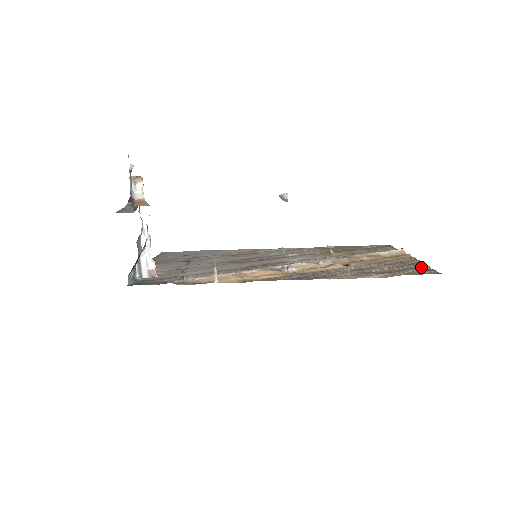
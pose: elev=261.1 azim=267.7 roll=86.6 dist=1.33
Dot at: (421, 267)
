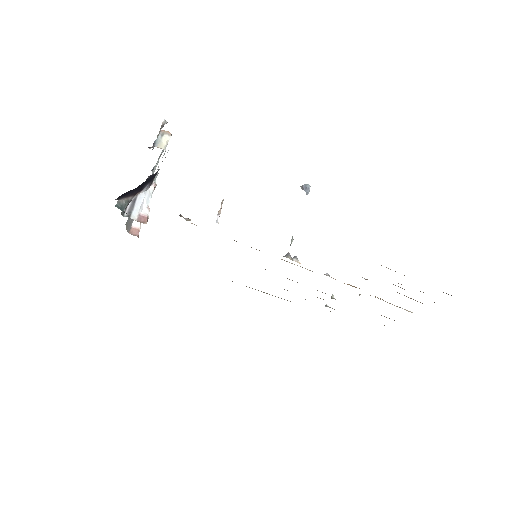
Dot at: occluded
